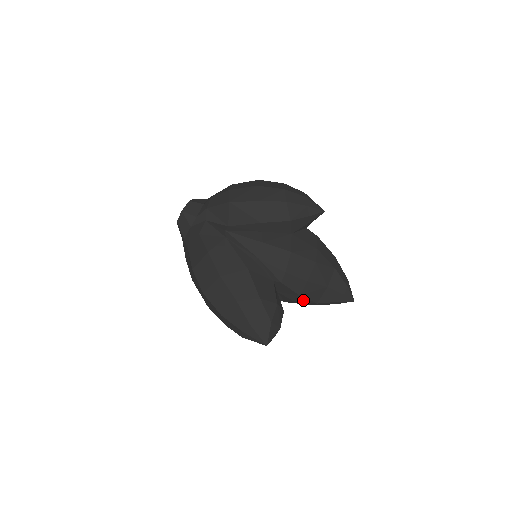
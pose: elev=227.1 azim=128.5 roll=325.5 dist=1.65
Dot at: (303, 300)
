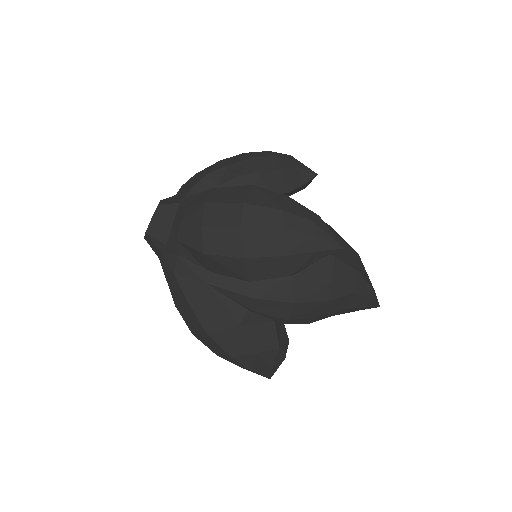
Dot at: occluded
